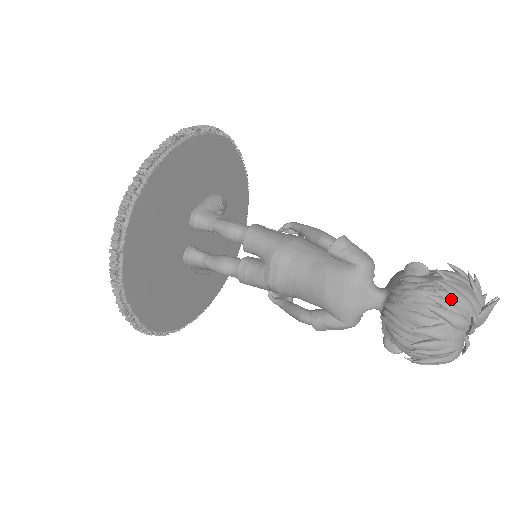
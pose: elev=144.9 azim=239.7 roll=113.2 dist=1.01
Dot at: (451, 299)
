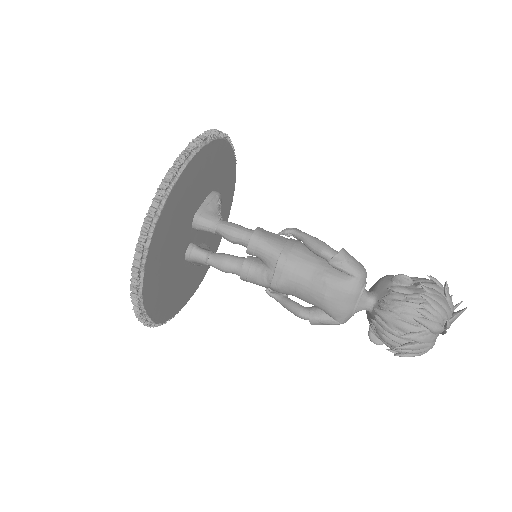
Dot at: (432, 311)
